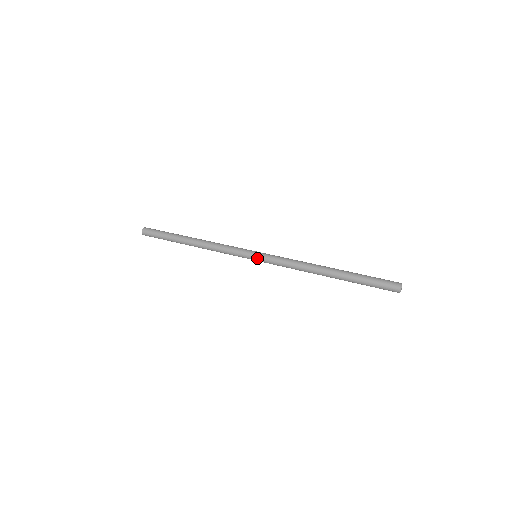
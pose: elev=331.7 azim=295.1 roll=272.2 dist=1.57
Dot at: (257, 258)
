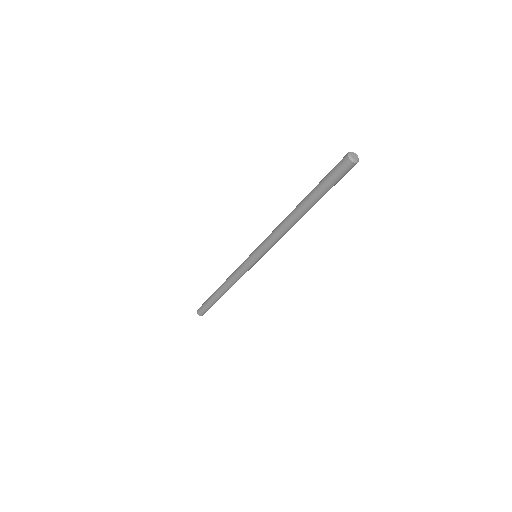
Dot at: (253, 253)
